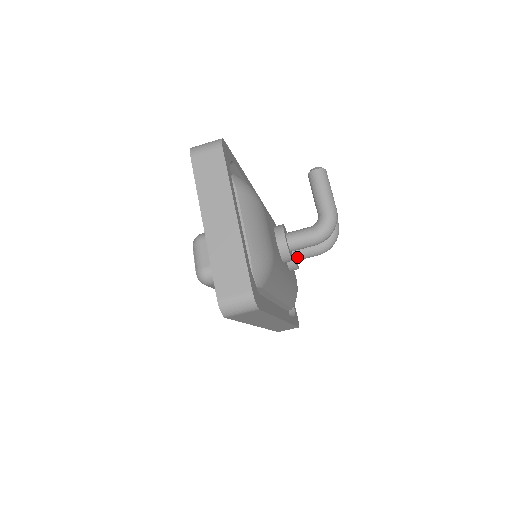
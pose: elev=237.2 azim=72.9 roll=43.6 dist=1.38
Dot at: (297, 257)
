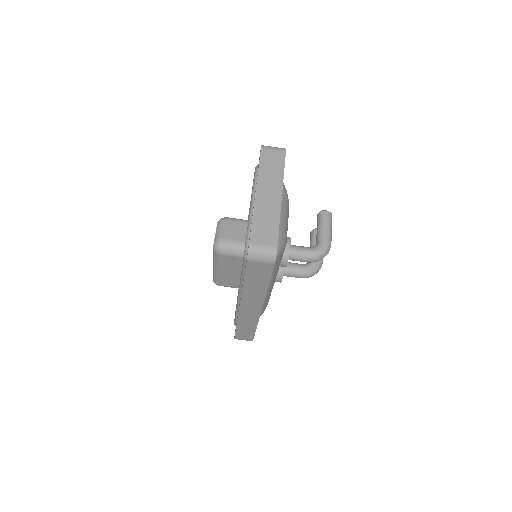
Dot at: (285, 272)
